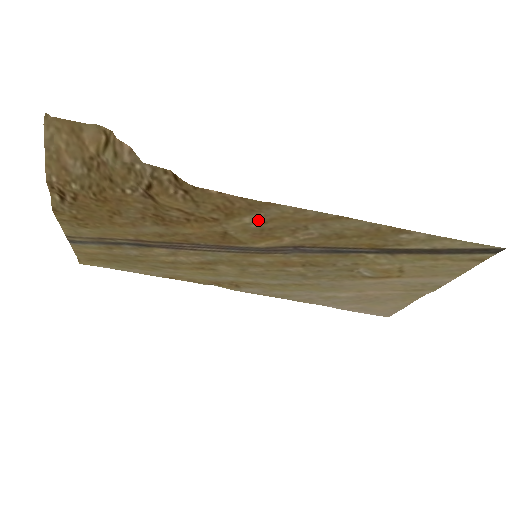
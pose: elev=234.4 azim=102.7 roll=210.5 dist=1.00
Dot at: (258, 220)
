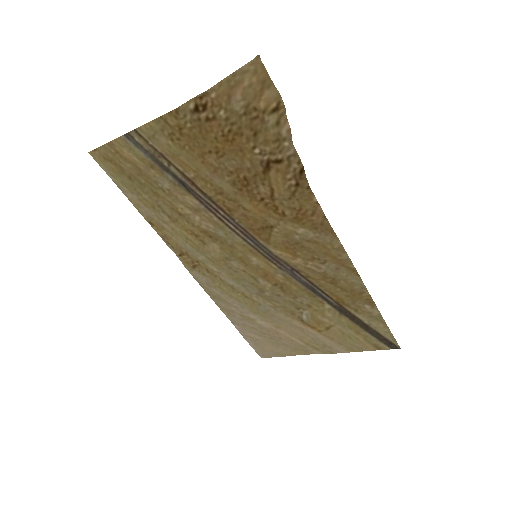
Dot at: (307, 236)
